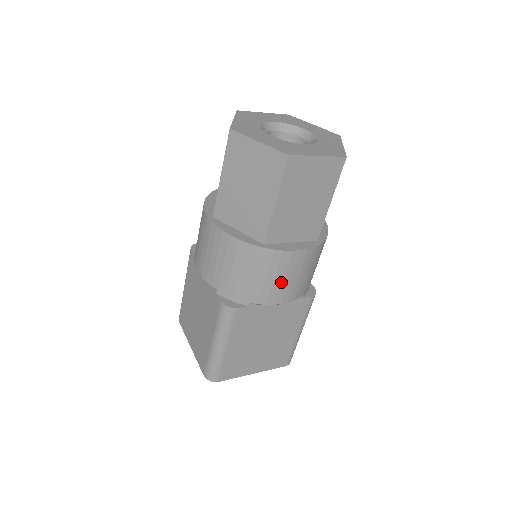
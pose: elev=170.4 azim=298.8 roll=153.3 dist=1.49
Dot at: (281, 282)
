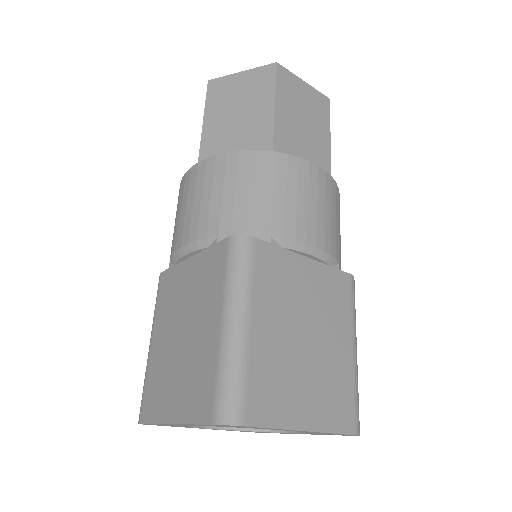
Dot at: (307, 206)
